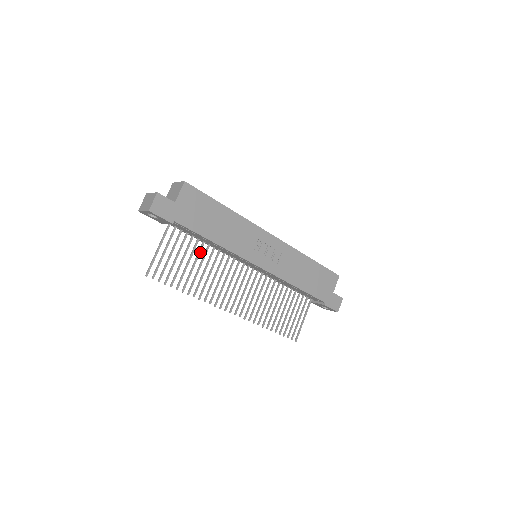
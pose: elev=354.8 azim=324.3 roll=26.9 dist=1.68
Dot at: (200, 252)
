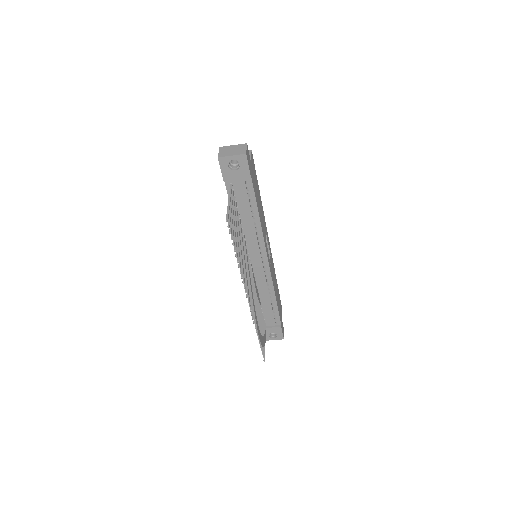
Dot at: occluded
